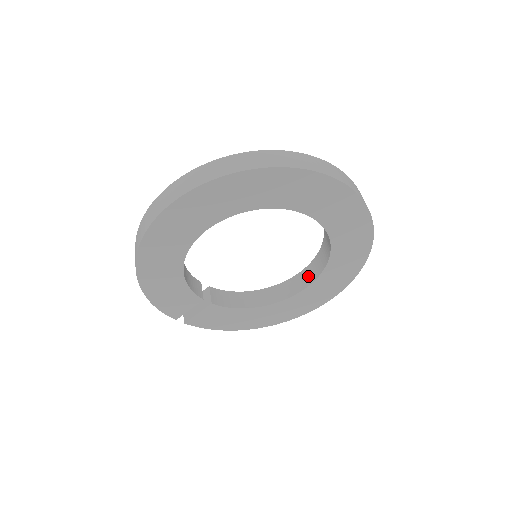
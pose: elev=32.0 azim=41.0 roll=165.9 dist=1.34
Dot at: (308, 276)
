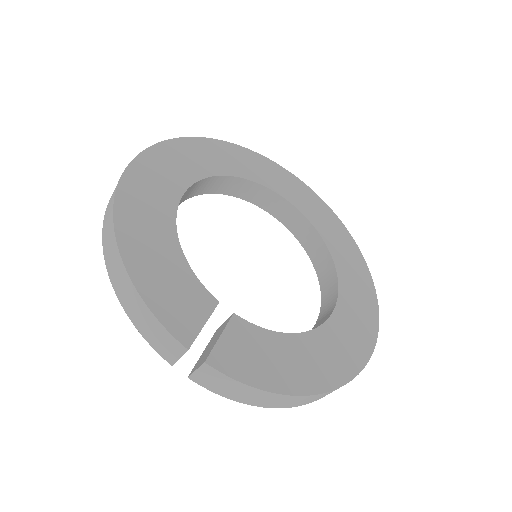
Dot at: (329, 300)
